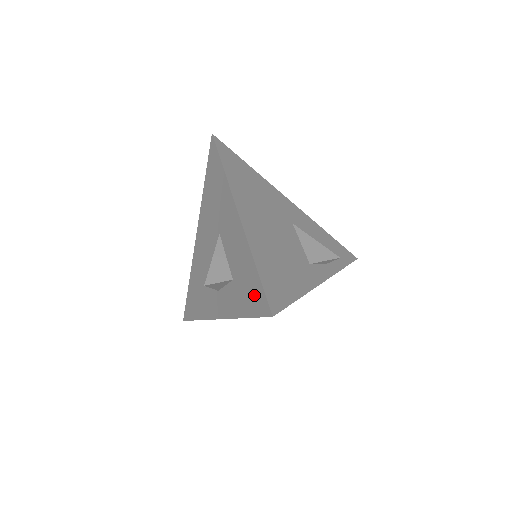
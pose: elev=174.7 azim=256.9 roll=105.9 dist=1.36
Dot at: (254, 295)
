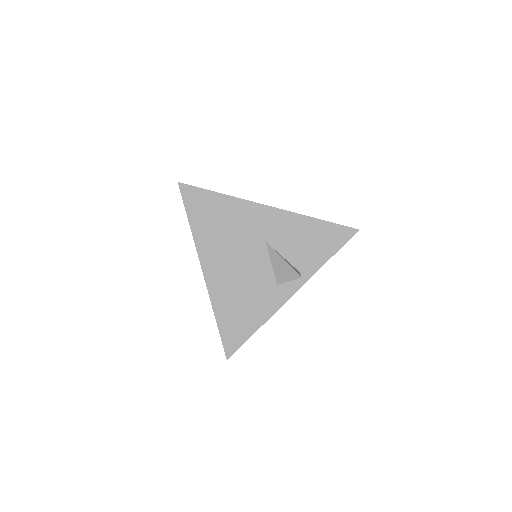
Dot at: occluded
